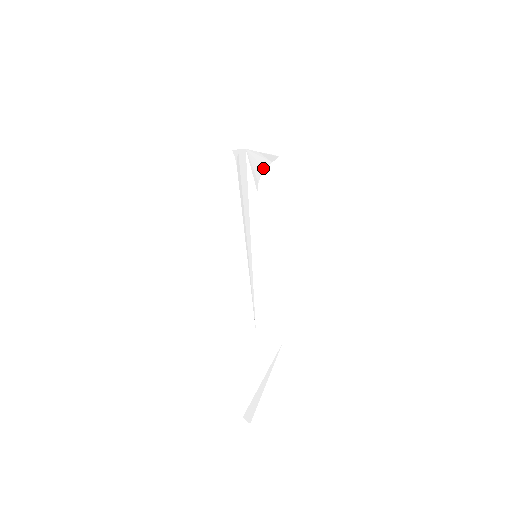
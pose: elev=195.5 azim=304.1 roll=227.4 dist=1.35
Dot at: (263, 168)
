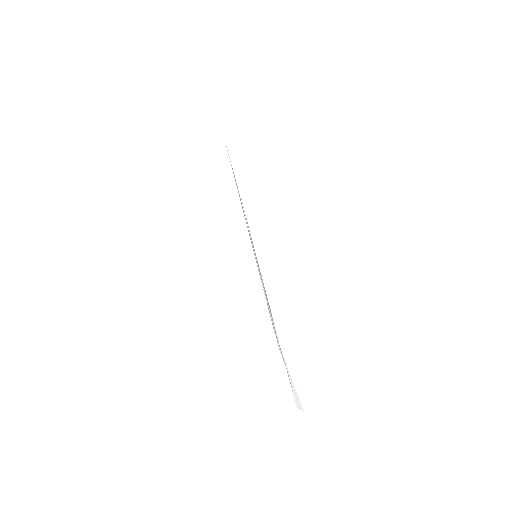
Dot at: occluded
